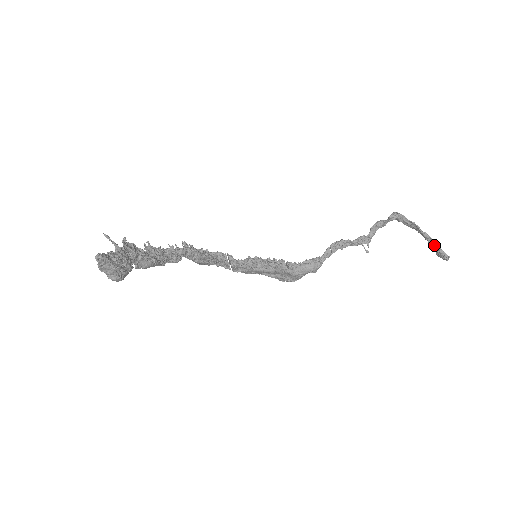
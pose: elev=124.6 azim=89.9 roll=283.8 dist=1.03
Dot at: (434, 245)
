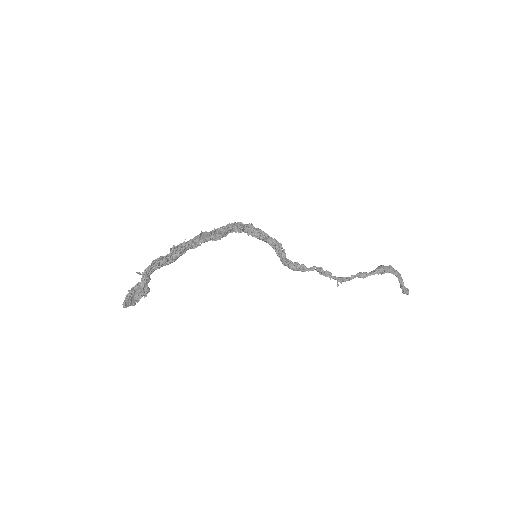
Dot at: (402, 288)
